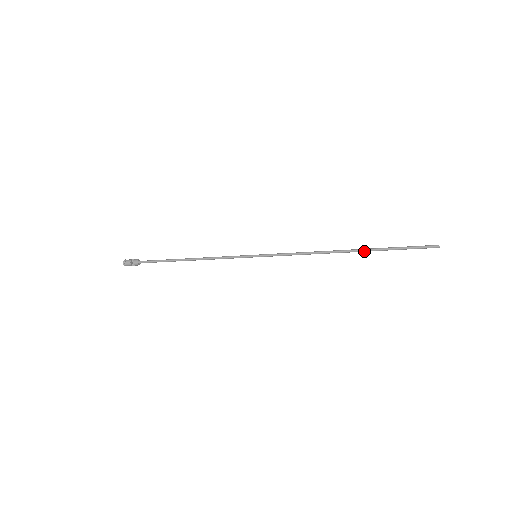
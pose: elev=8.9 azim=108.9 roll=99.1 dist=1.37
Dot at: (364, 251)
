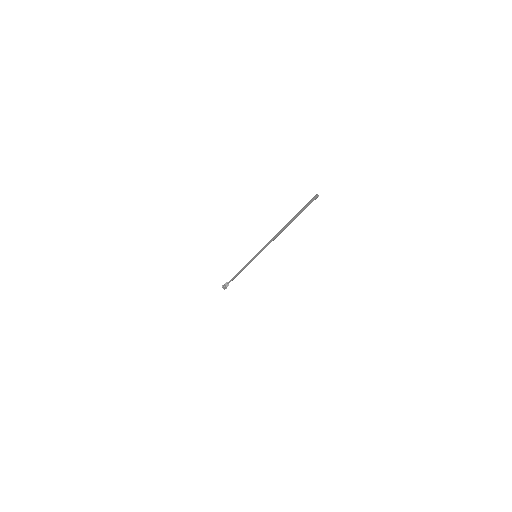
Dot at: (288, 223)
